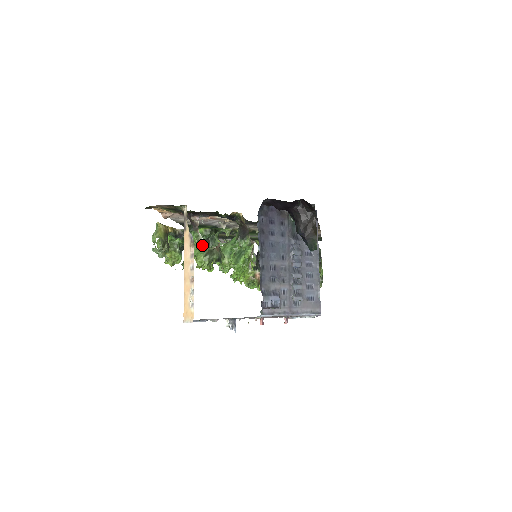
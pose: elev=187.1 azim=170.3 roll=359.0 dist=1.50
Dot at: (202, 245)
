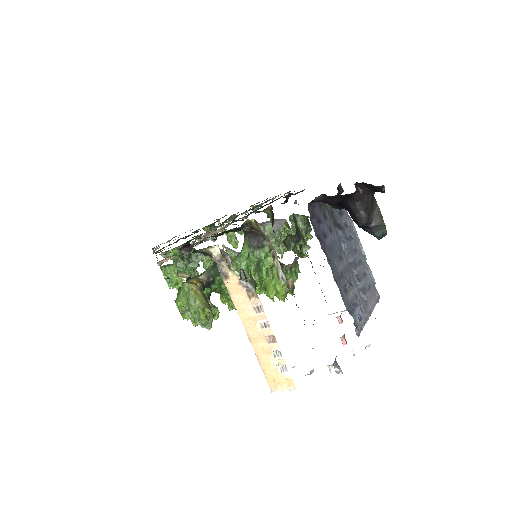
Dot at: occluded
